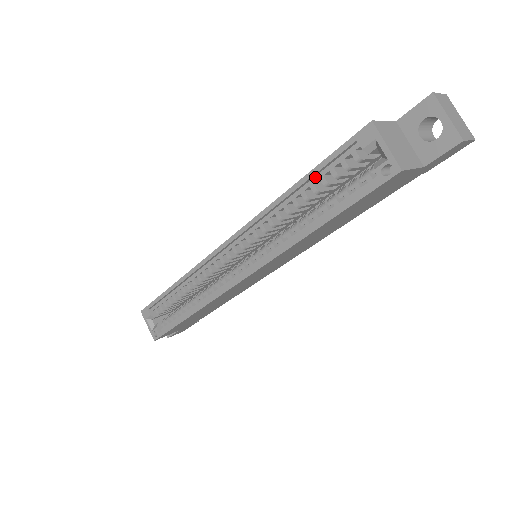
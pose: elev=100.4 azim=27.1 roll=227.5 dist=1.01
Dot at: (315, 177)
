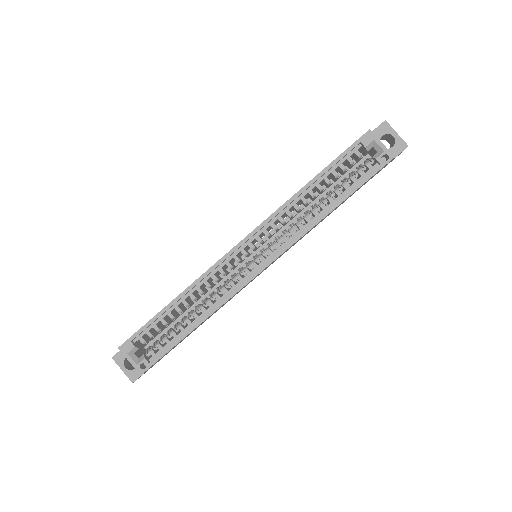
Dot at: (327, 172)
